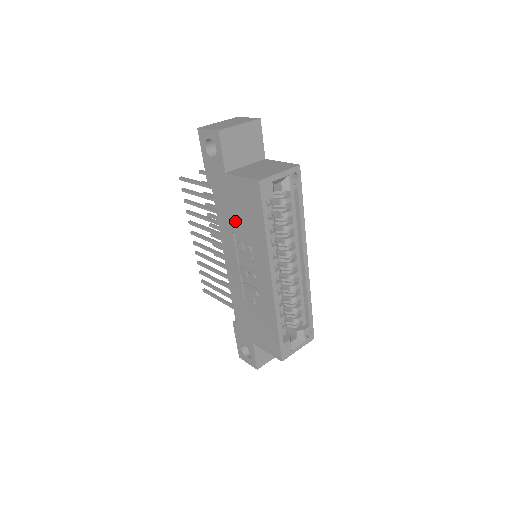
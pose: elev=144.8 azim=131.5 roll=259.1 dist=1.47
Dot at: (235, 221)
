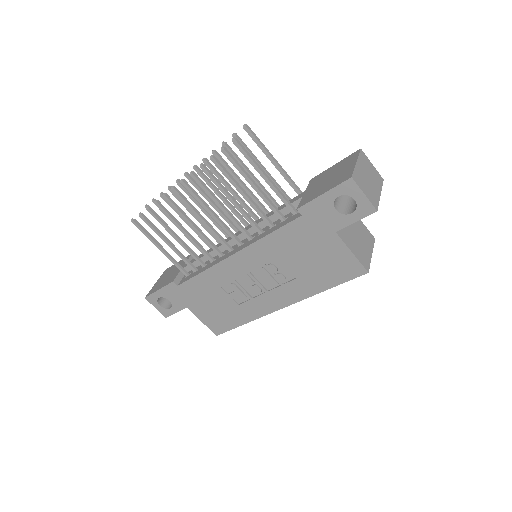
Dot at: (294, 257)
